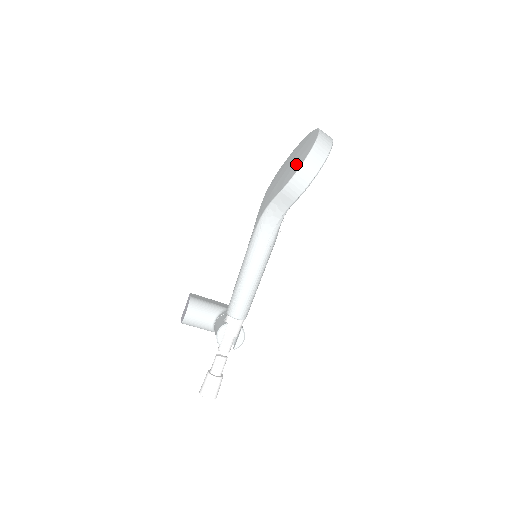
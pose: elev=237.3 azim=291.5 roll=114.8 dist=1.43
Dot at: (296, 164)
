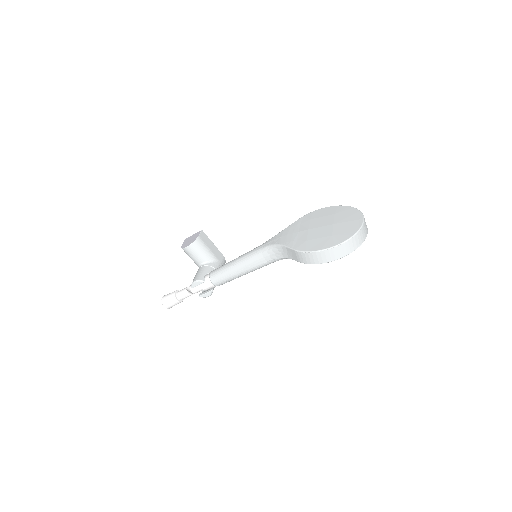
Dot at: (321, 240)
